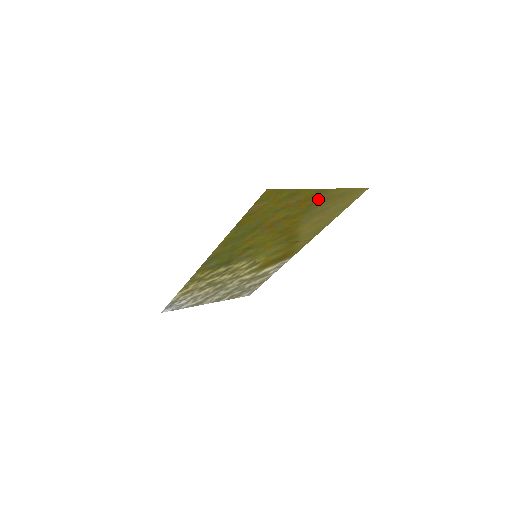
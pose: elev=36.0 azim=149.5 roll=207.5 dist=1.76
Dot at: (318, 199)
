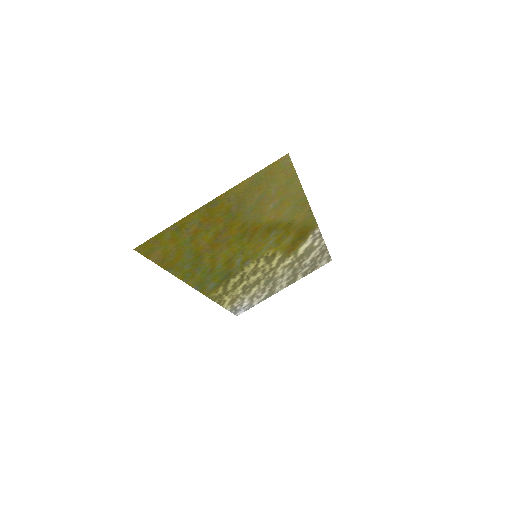
Dot at: (227, 205)
